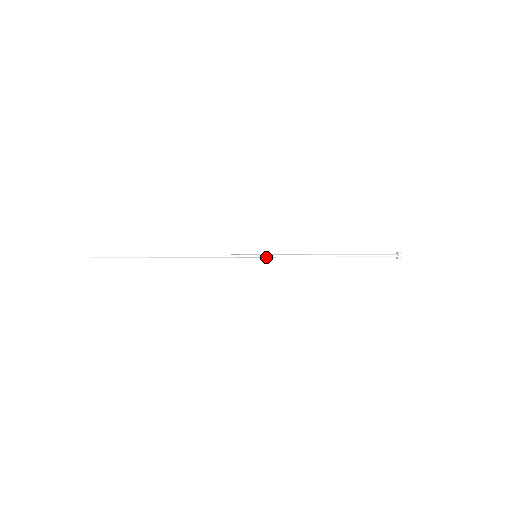
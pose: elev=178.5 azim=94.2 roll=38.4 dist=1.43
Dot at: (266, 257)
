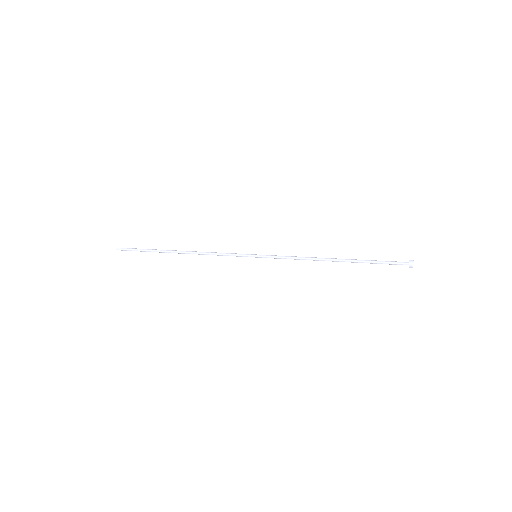
Dot at: occluded
